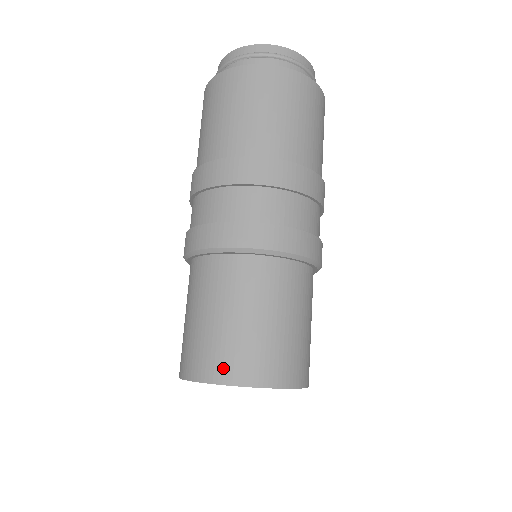
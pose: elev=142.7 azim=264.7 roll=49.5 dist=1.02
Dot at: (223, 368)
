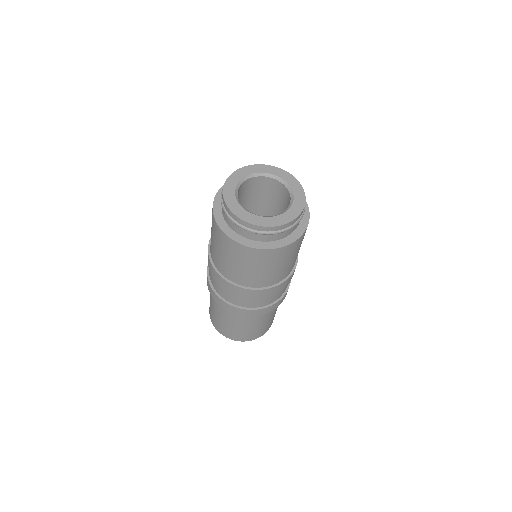
Dot at: (225, 334)
